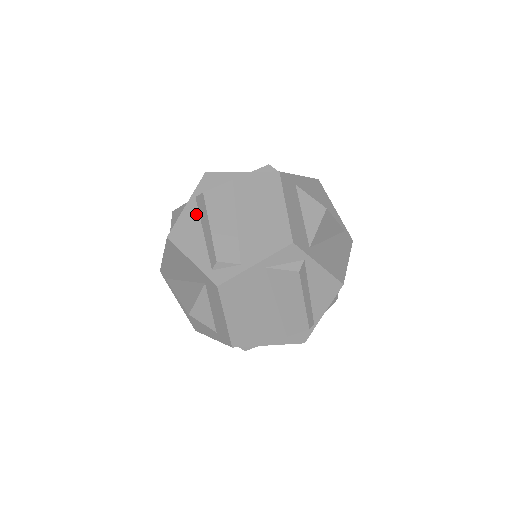
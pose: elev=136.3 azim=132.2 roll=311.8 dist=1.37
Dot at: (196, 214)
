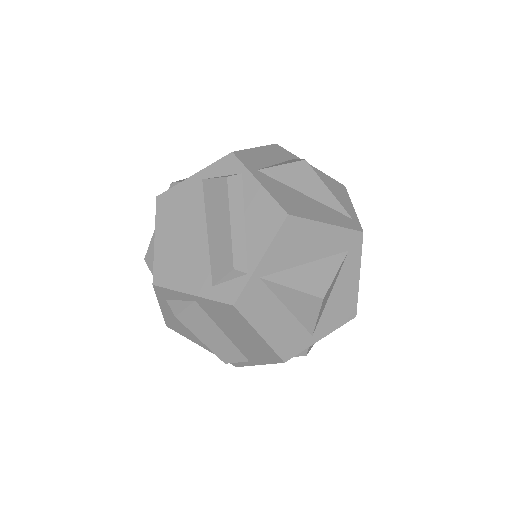
Dot at: occluded
